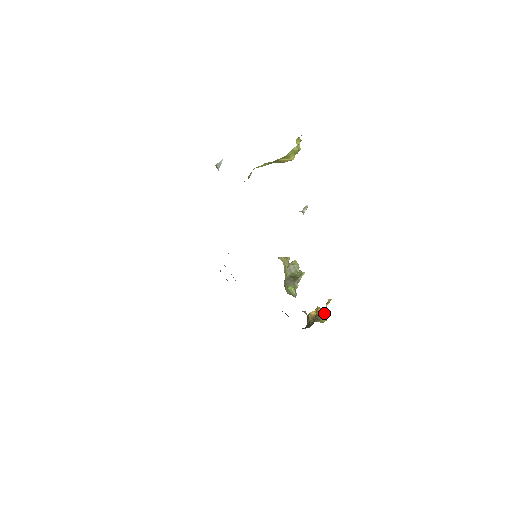
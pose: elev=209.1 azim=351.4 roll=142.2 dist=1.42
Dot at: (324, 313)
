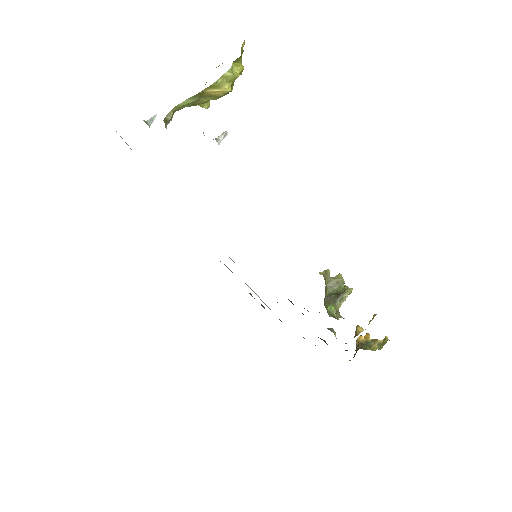
Dot at: occluded
